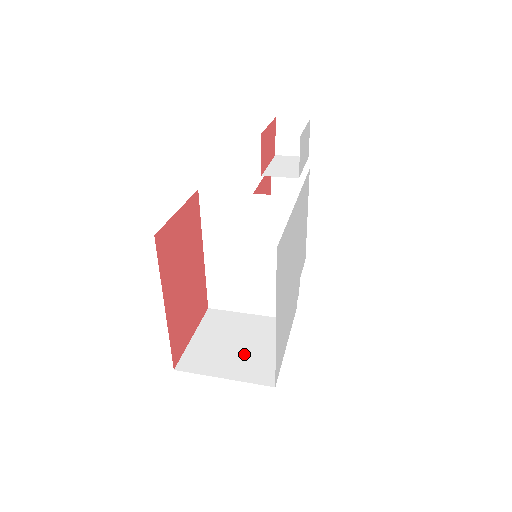
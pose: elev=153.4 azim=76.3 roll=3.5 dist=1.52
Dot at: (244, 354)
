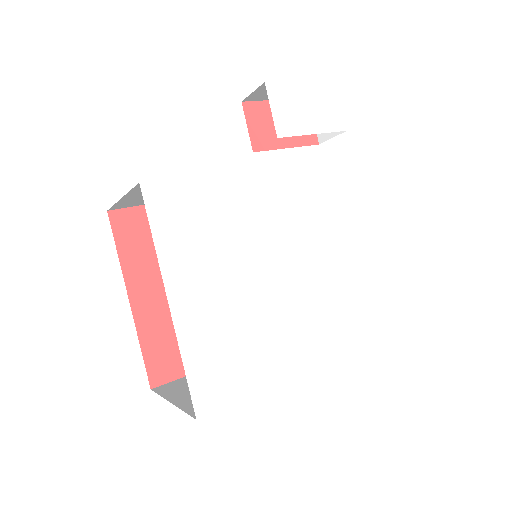
Dot at: occluded
